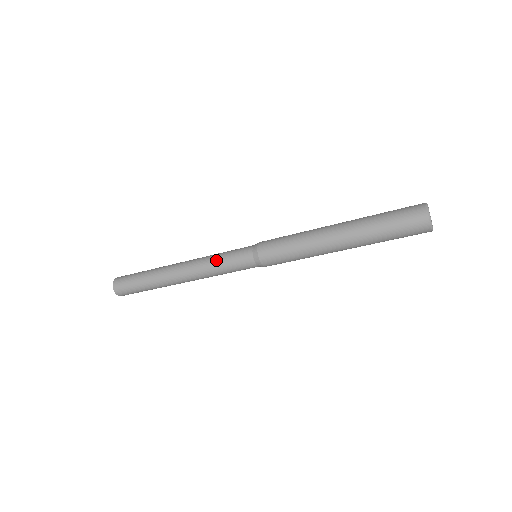
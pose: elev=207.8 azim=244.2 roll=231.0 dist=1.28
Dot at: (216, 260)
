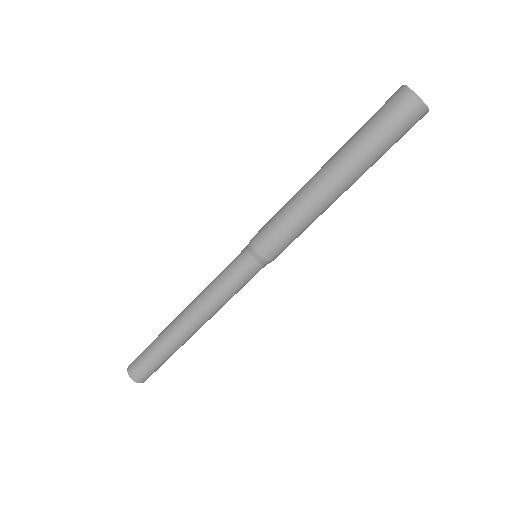
Dot at: (218, 288)
